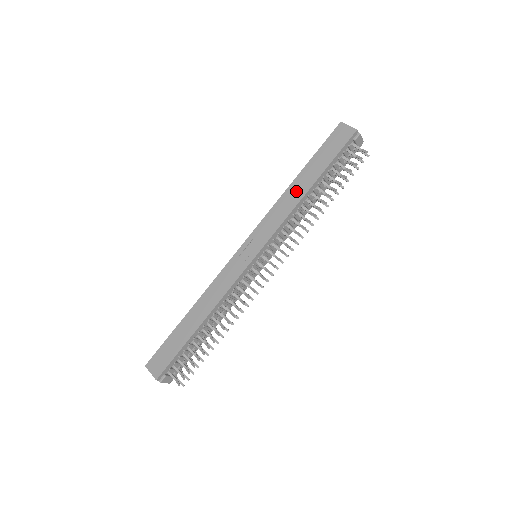
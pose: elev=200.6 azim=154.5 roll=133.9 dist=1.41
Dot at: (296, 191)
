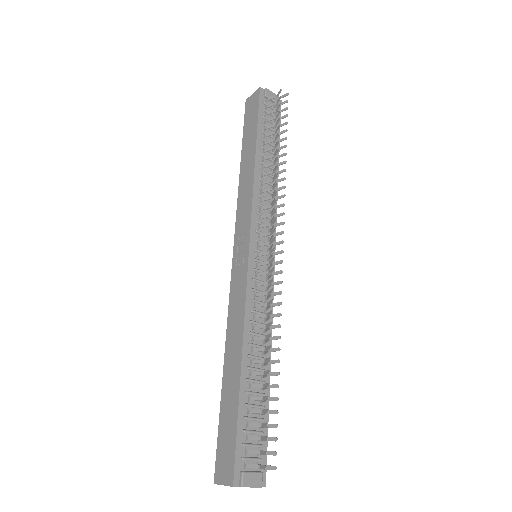
Dot at: (246, 170)
